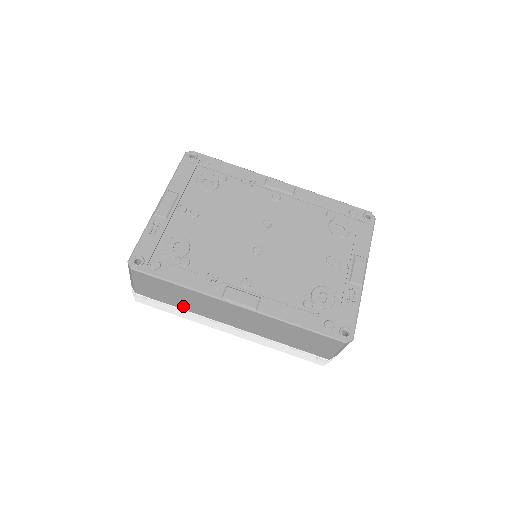
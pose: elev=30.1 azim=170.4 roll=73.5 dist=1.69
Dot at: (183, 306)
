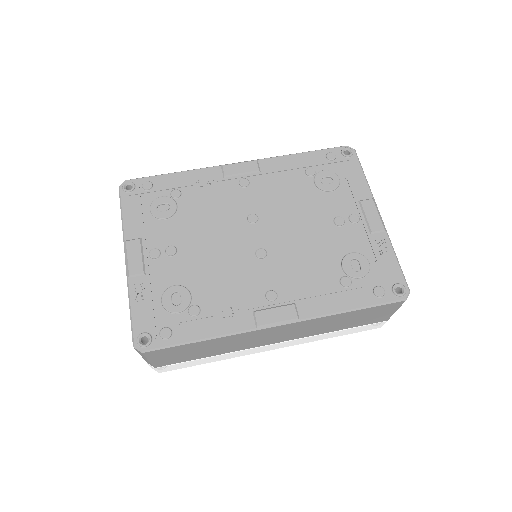
Dot at: (214, 353)
